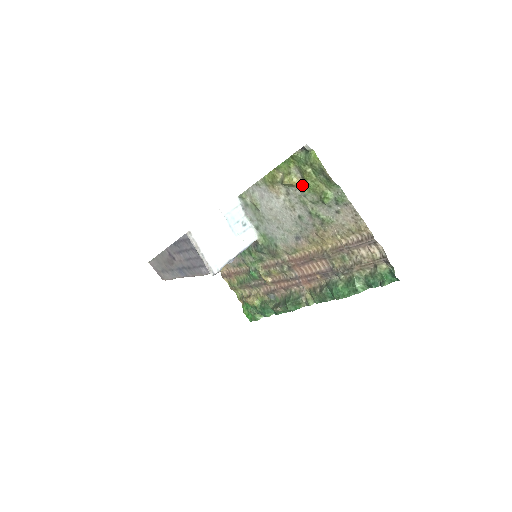
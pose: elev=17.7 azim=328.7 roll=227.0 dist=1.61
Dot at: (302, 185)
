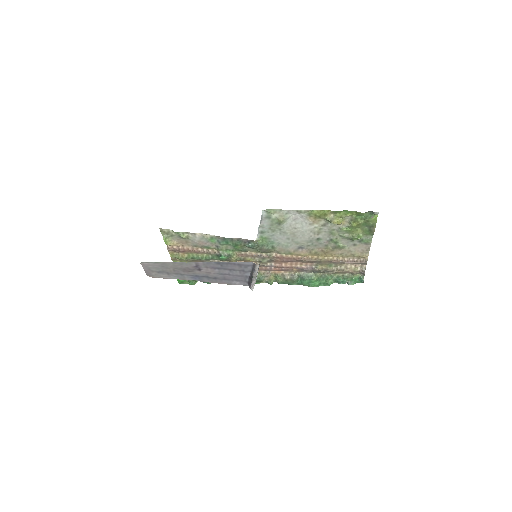
Dot at: (343, 225)
